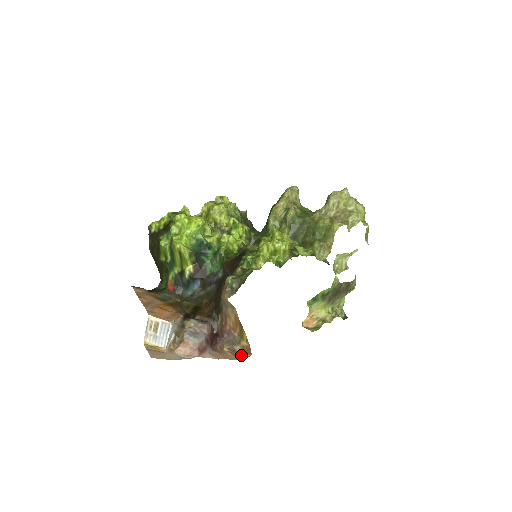
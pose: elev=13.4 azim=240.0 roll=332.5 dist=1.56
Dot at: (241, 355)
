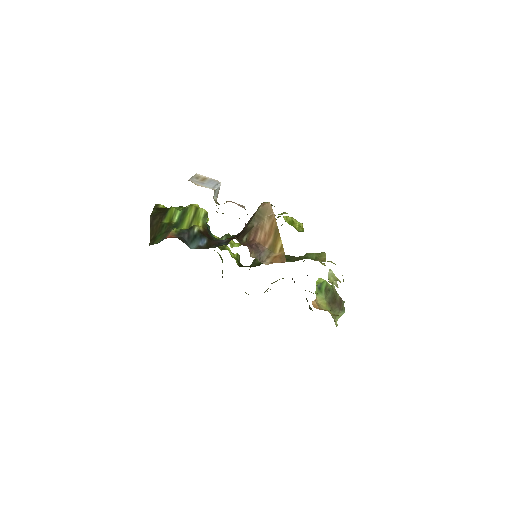
Dot at: (273, 262)
